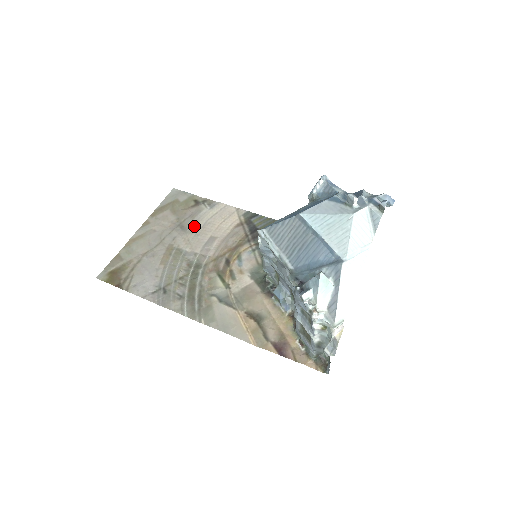
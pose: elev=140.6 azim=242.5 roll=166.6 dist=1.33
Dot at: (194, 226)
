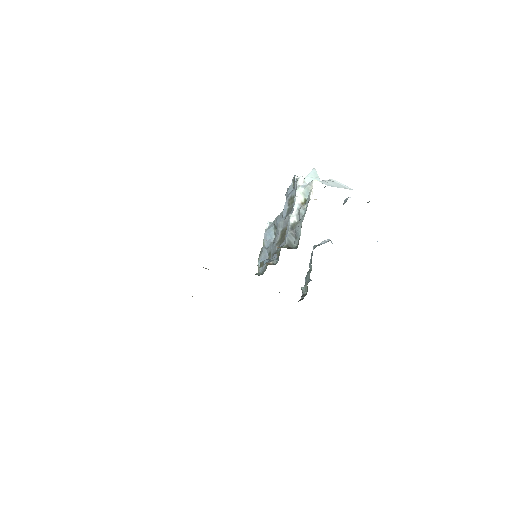
Dot at: occluded
